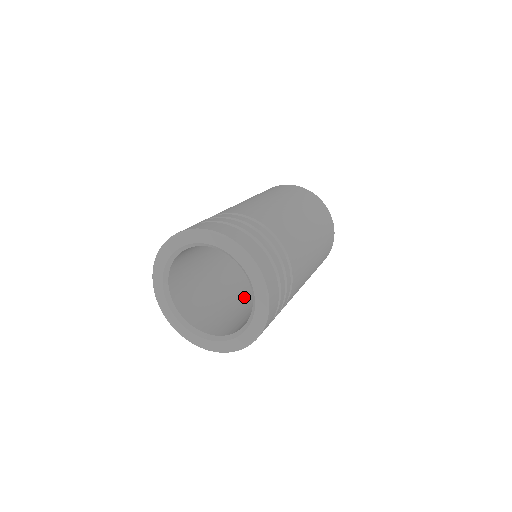
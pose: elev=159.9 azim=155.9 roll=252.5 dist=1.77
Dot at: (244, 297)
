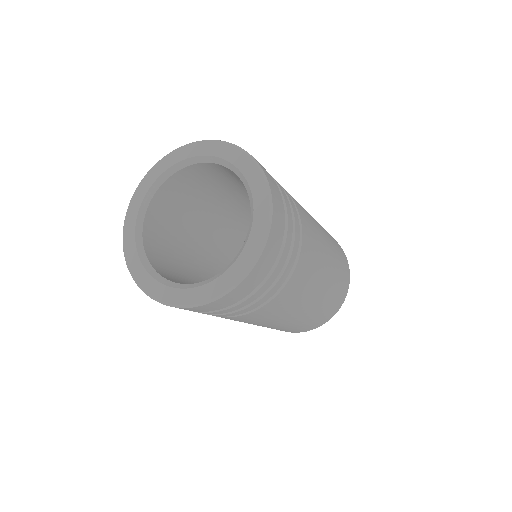
Dot at: occluded
